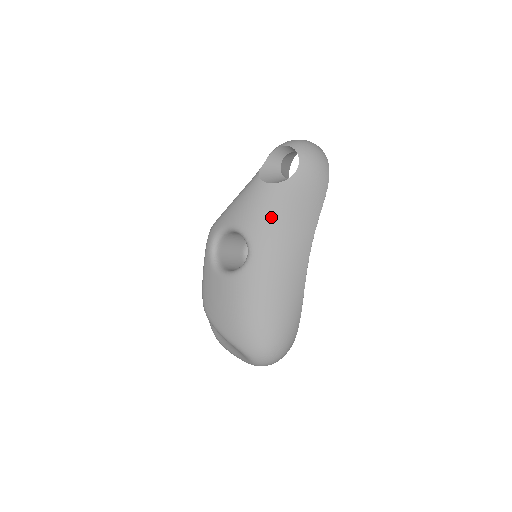
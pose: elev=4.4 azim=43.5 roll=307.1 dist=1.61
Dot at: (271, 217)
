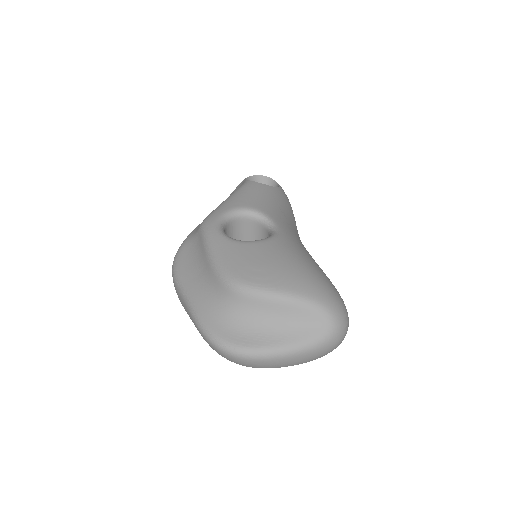
Dot at: (277, 206)
